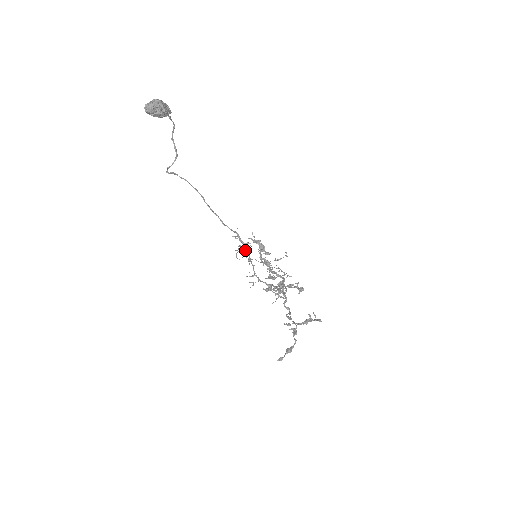
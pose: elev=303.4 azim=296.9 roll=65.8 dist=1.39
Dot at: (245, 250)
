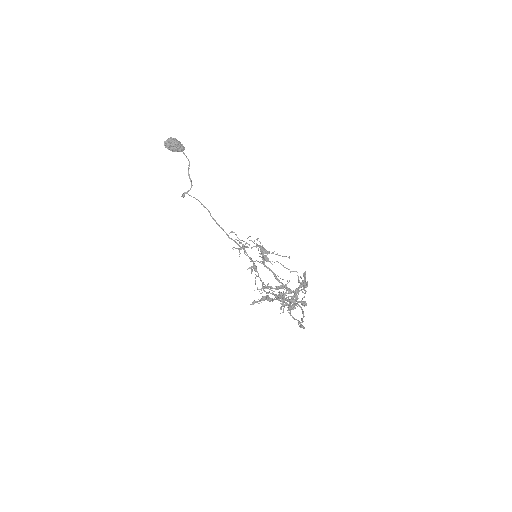
Dot at: (253, 266)
